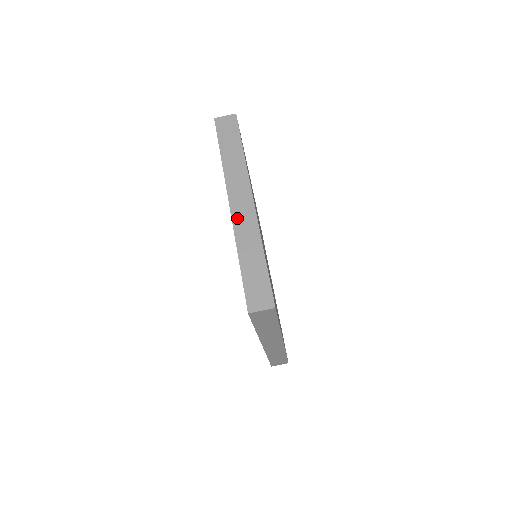
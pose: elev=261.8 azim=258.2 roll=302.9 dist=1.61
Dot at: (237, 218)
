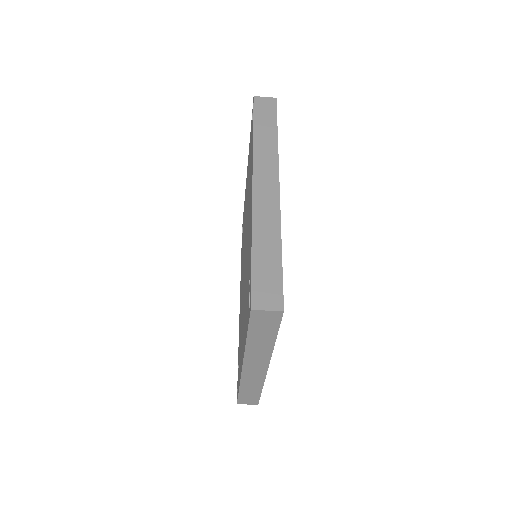
Dot at: (247, 374)
